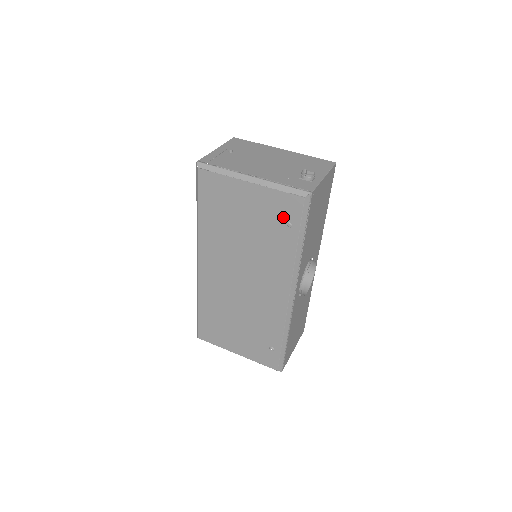
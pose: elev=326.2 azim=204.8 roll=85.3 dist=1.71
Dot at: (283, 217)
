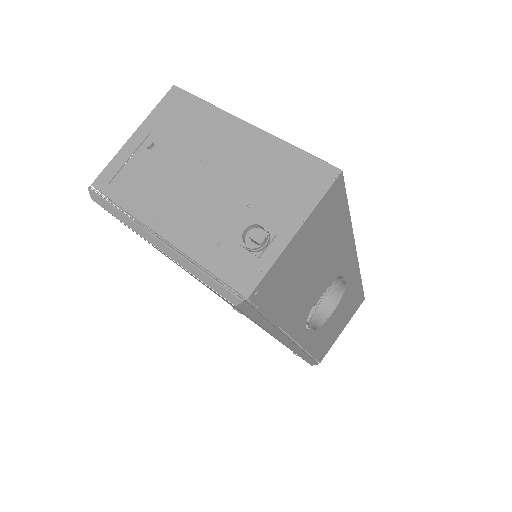
Dot at: occluded
